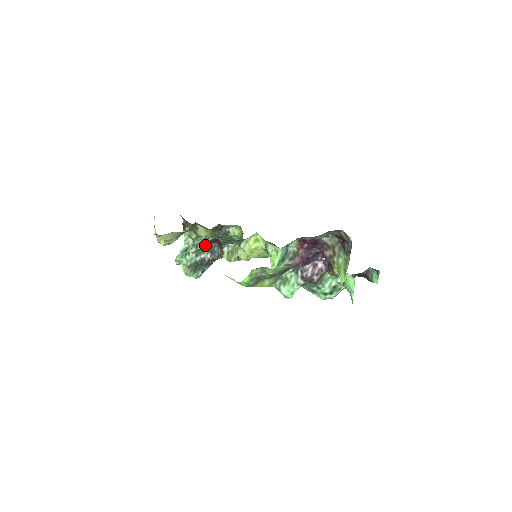
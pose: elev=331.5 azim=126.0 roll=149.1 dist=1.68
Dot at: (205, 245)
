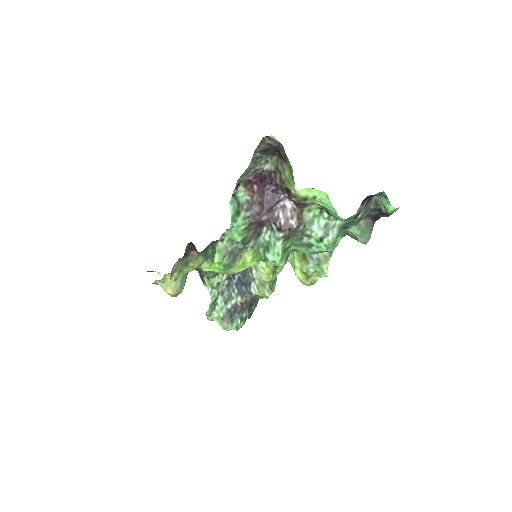
Dot at: (185, 258)
